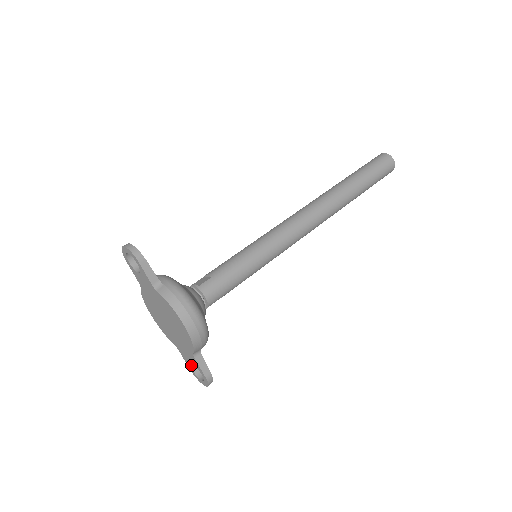
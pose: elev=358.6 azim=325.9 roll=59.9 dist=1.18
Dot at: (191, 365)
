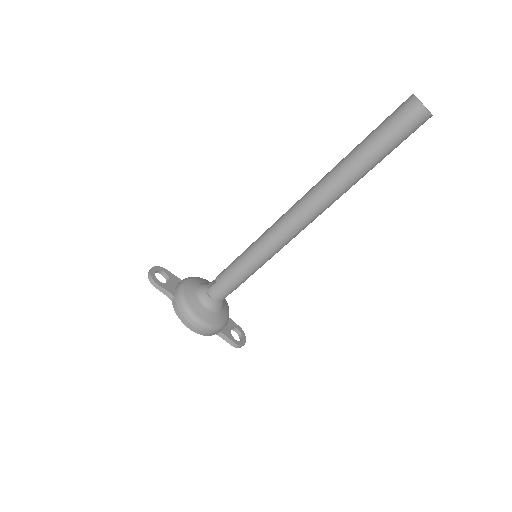
Dot at: (232, 329)
